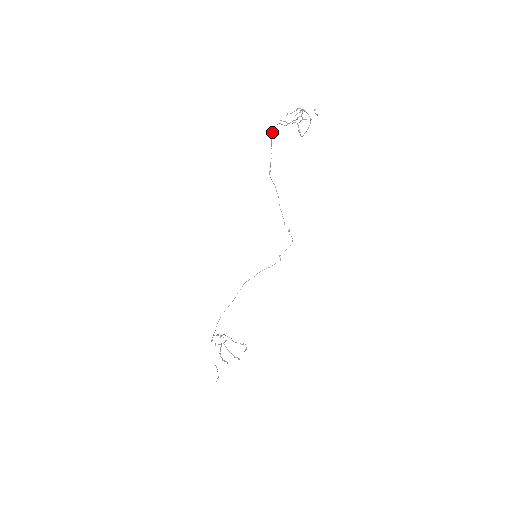
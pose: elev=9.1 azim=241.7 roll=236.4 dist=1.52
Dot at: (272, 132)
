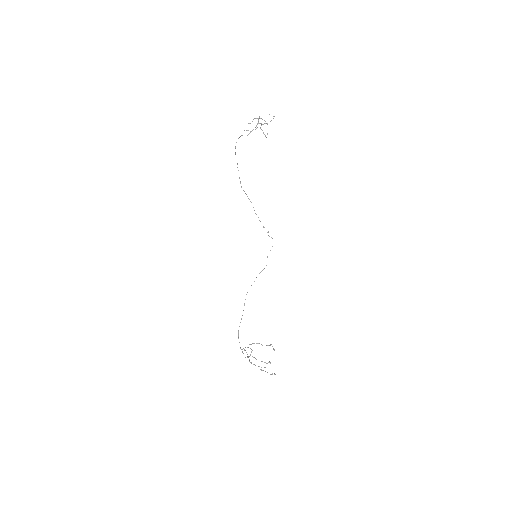
Dot at: (235, 146)
